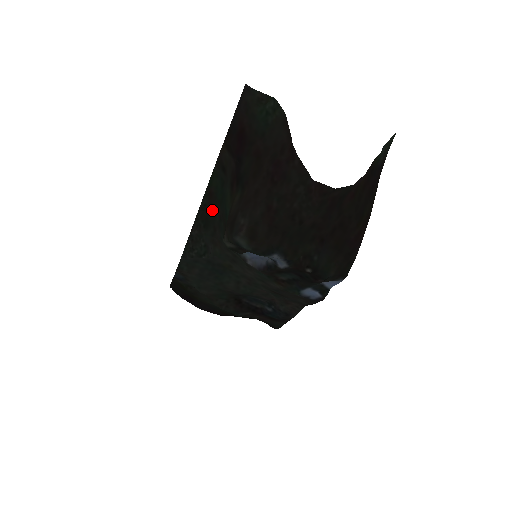
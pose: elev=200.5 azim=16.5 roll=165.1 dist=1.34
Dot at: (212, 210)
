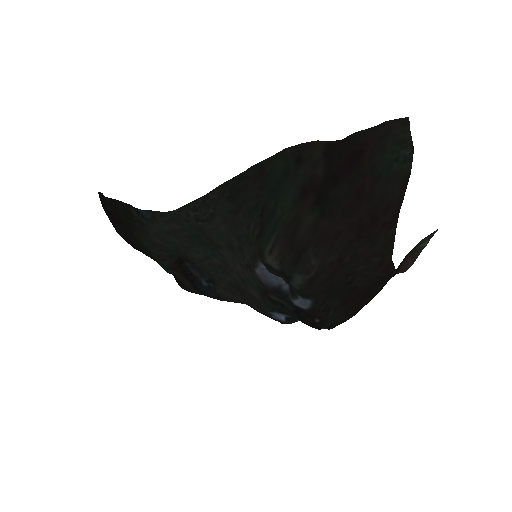
Dot at: (252, 189)
